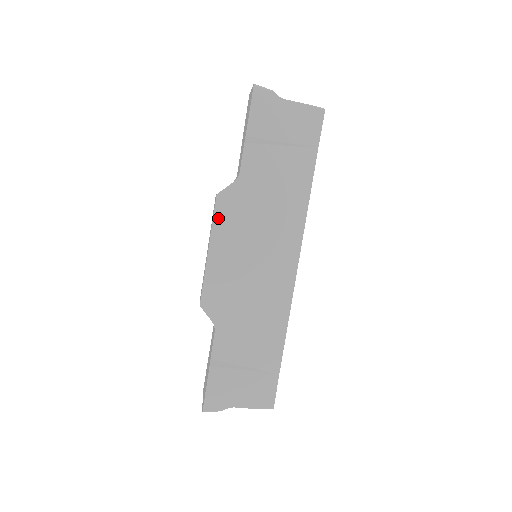
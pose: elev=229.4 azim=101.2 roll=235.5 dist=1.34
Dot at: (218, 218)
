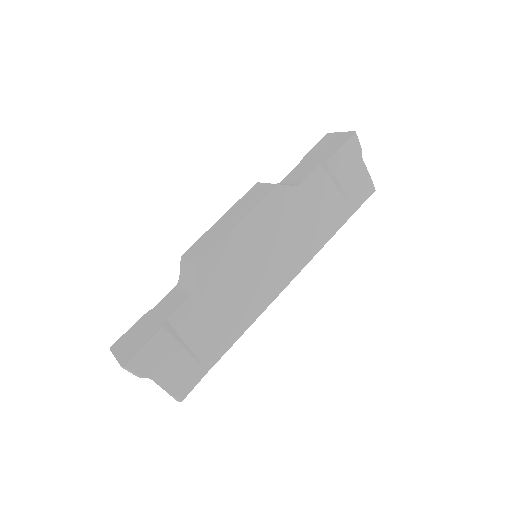
Dot at: (264, 203)
